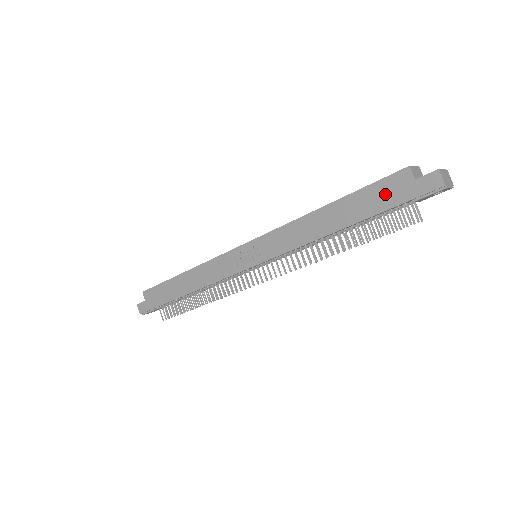
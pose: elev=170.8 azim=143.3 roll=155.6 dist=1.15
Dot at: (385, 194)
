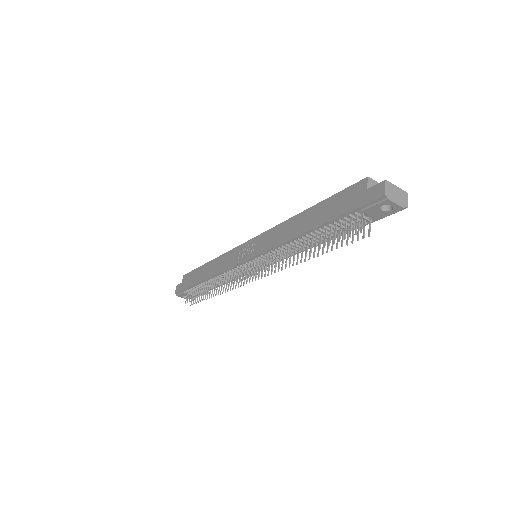
Dot at: (344, 201)
